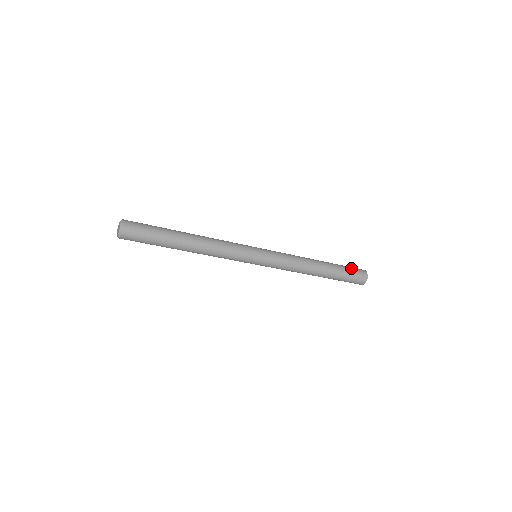
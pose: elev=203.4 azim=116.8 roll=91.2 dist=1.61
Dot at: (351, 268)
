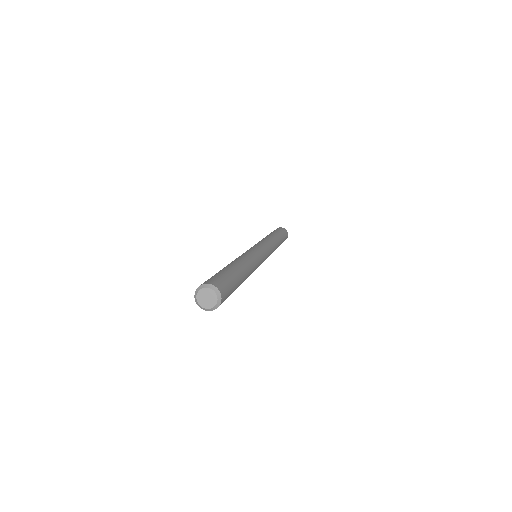
Dot at: (283, 232)
